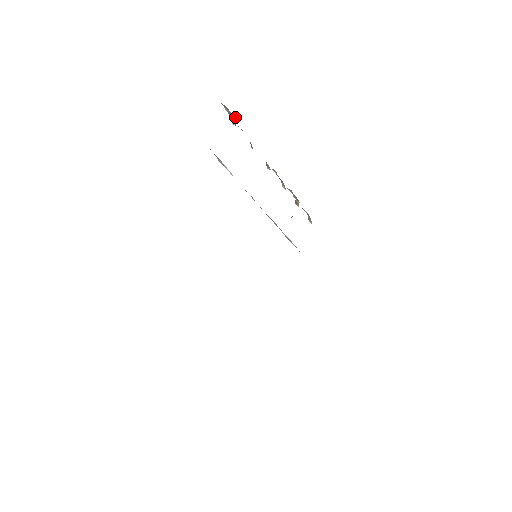
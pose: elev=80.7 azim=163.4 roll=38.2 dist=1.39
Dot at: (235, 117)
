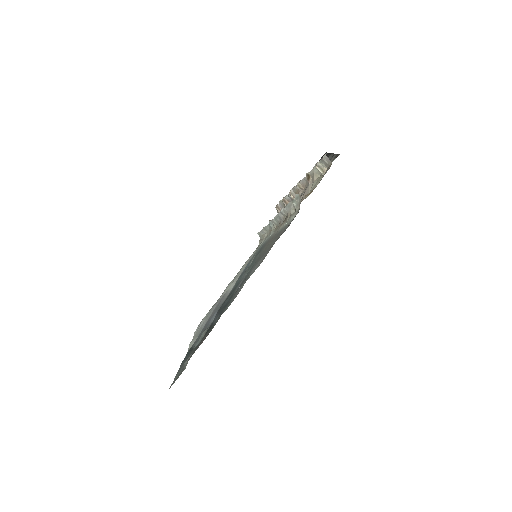
Dot at: (327, 167)
